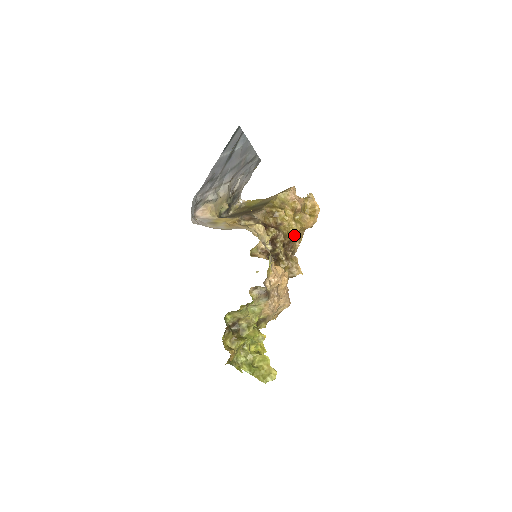
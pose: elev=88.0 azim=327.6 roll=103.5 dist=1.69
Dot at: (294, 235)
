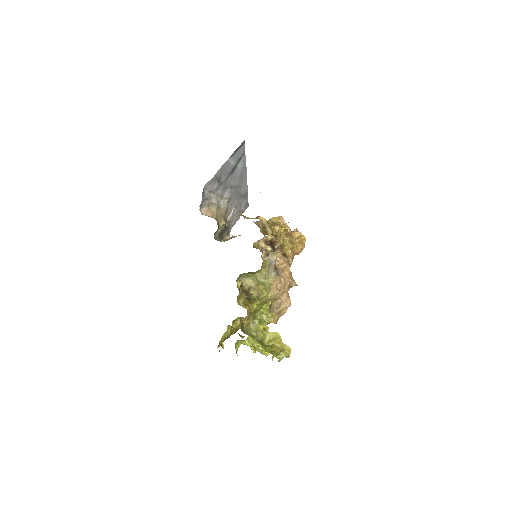
Dot at: (288, 249)
